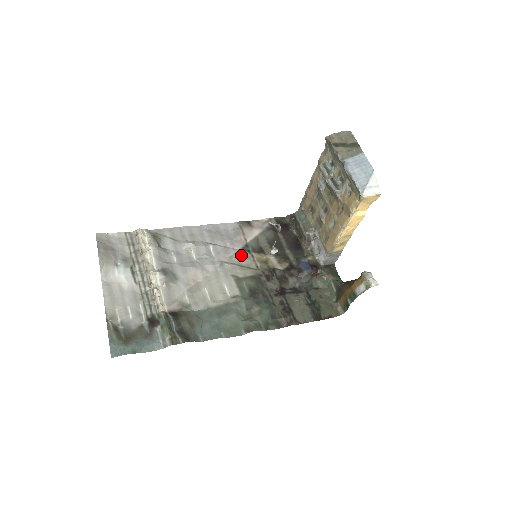
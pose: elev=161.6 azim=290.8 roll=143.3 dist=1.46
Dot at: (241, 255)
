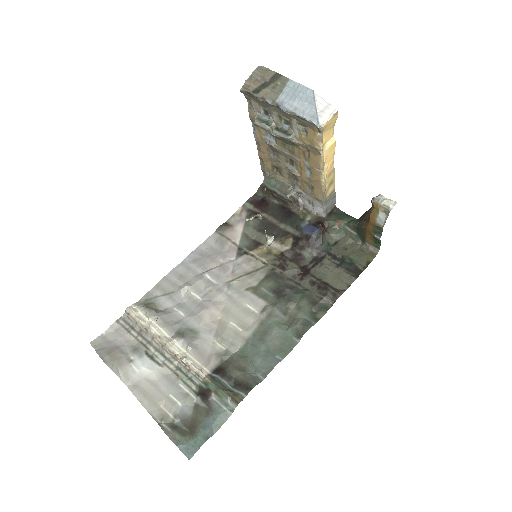
Dot at: (241, 262)
